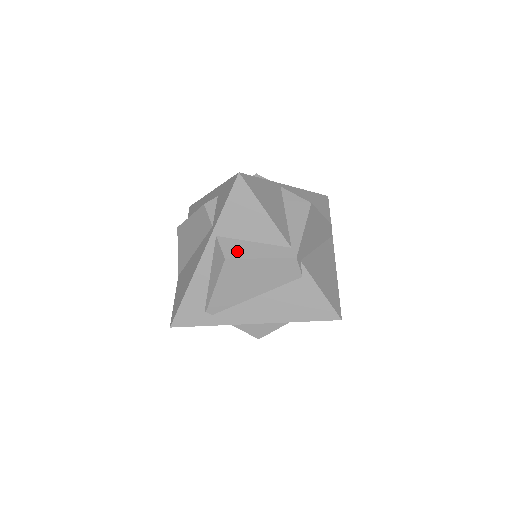
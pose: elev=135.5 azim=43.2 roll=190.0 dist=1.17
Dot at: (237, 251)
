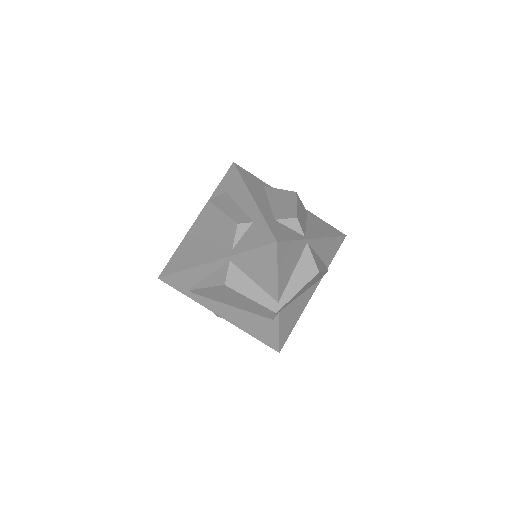
Dot at: (237, 283)
